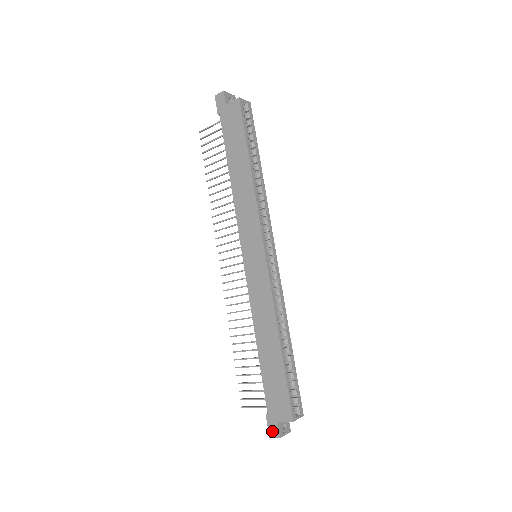
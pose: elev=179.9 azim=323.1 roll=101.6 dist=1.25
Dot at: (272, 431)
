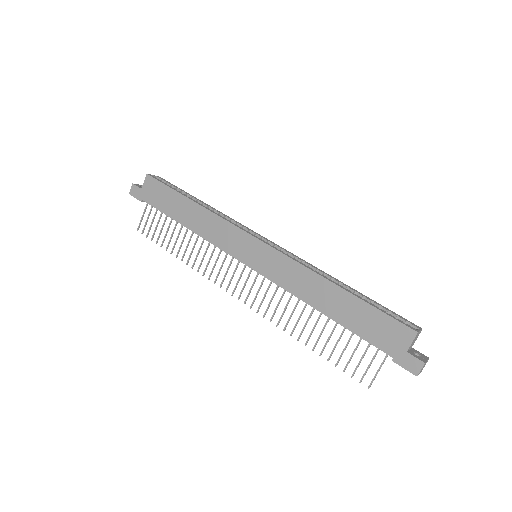
Dot at: (412, 367)
